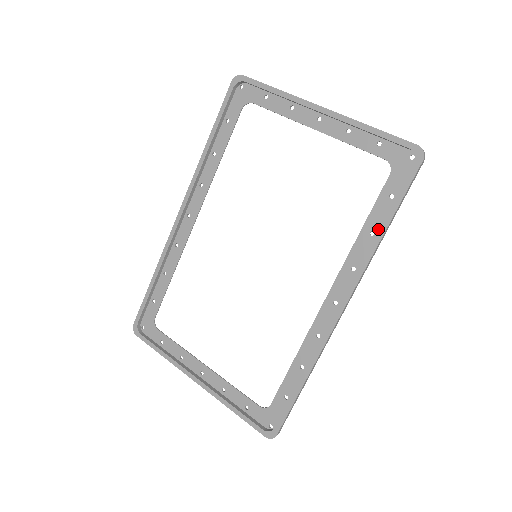
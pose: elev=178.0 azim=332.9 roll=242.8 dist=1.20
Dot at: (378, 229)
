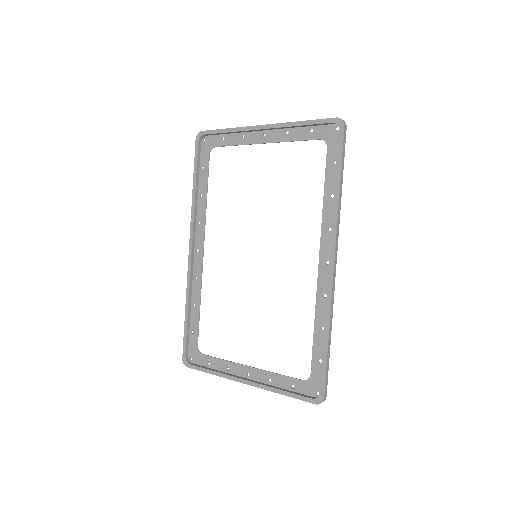
Dot at: (335, 191)
